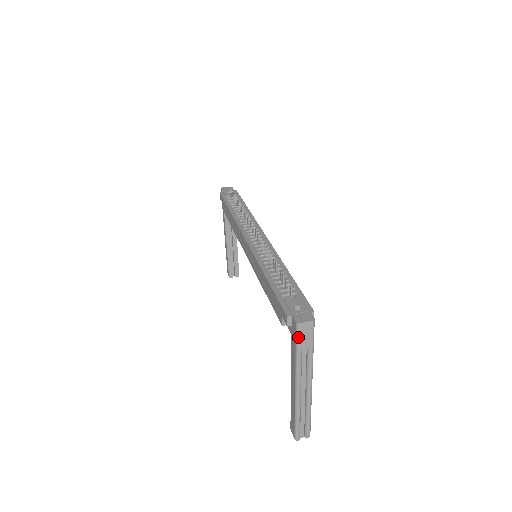
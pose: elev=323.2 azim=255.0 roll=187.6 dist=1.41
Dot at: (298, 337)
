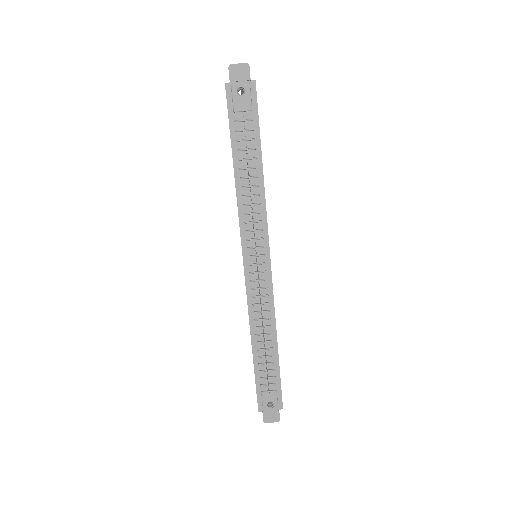
Dot at: occluded
